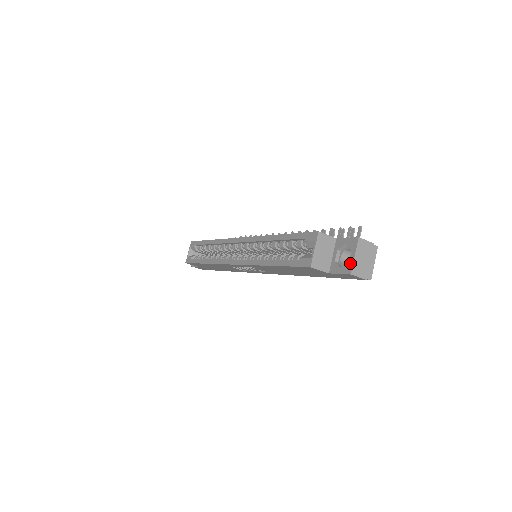
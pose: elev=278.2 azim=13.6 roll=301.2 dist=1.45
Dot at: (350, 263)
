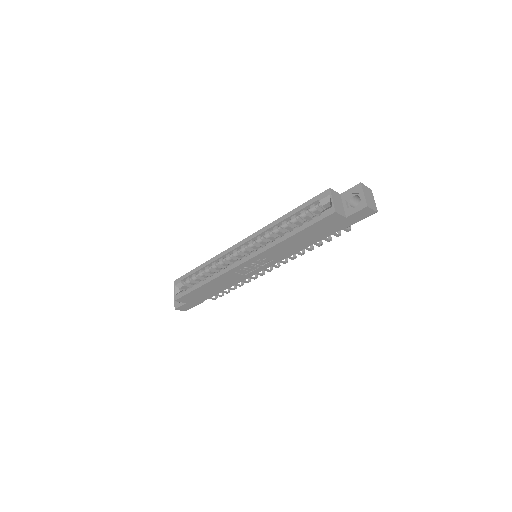
Dot at: (363, 200)
